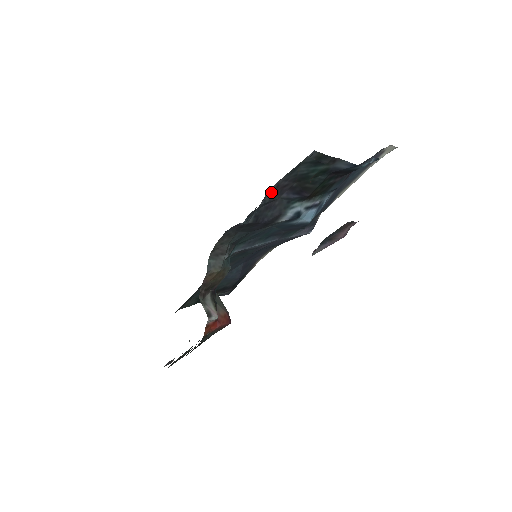
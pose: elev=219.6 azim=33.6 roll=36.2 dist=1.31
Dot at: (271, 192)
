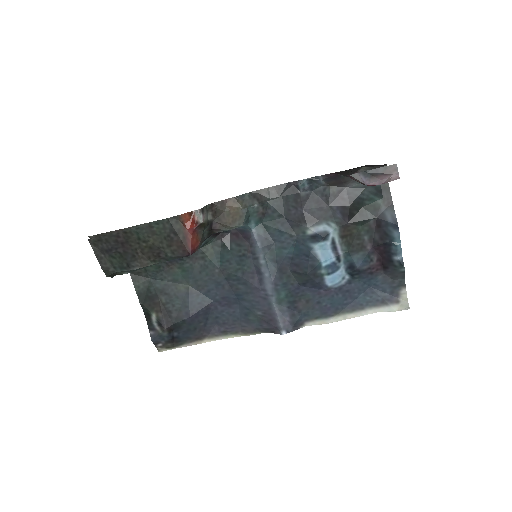
Dot at: (333, 190)
